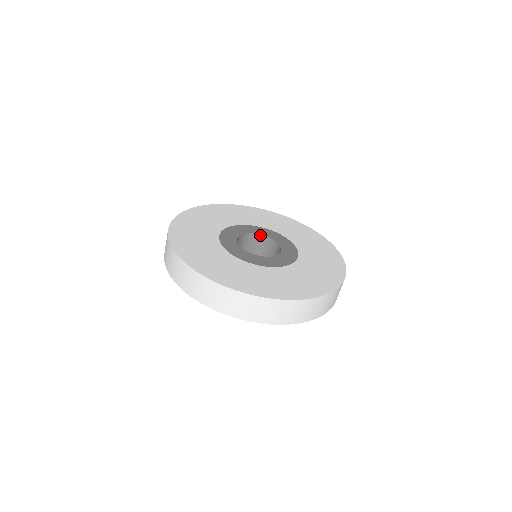
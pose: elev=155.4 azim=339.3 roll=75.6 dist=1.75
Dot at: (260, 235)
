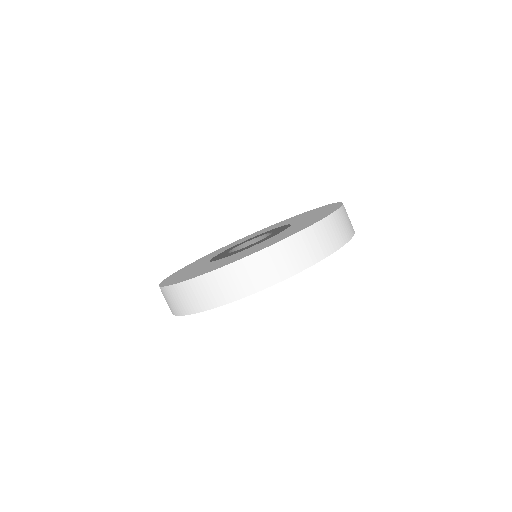
Dot at: (257, 238)
